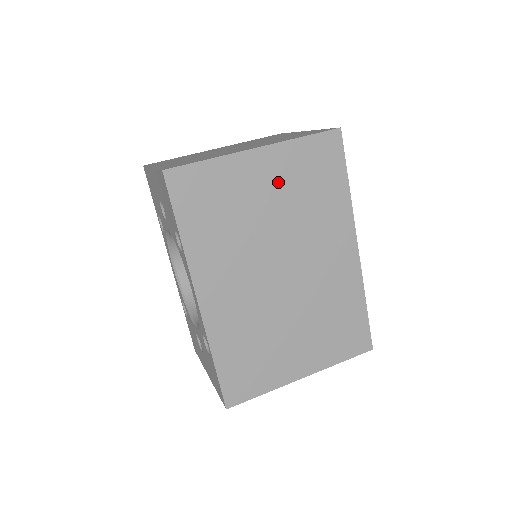
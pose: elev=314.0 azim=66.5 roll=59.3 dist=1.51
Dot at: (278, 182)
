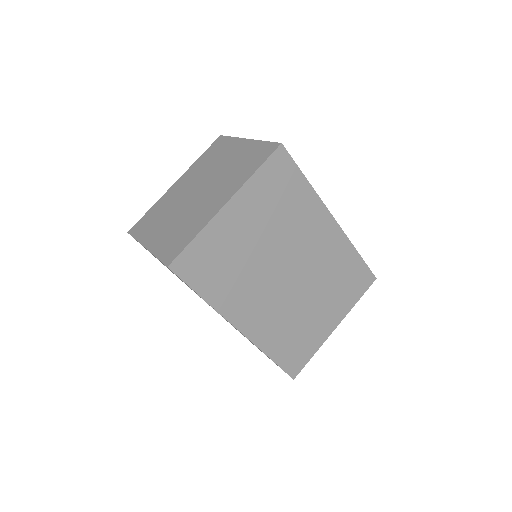
Dot at: (254, 216)
